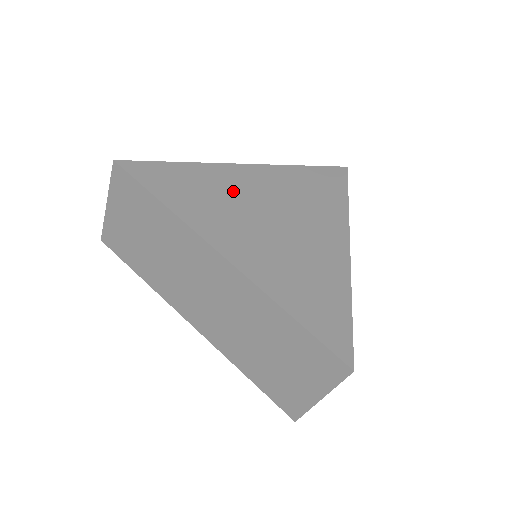
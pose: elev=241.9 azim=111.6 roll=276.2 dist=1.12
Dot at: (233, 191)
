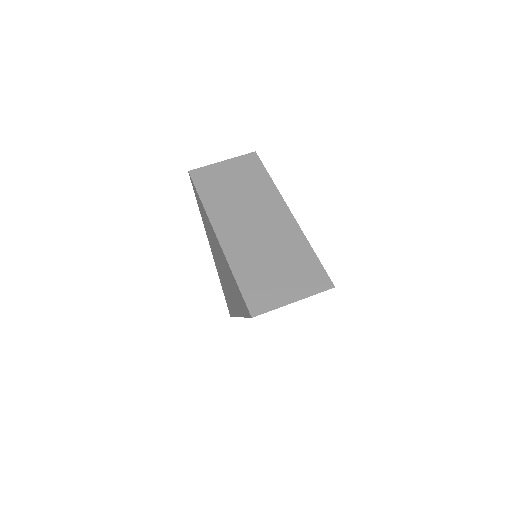
Dot at: occluded
